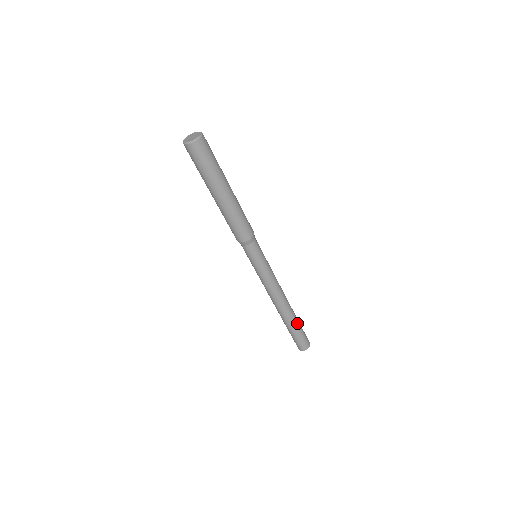
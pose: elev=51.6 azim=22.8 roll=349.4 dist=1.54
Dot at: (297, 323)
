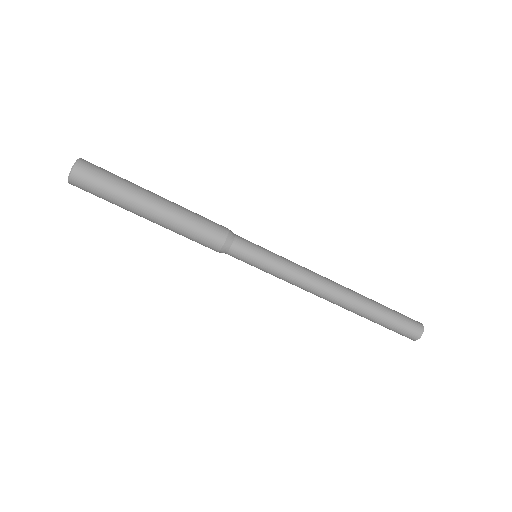
Dot at: (379, 307)
